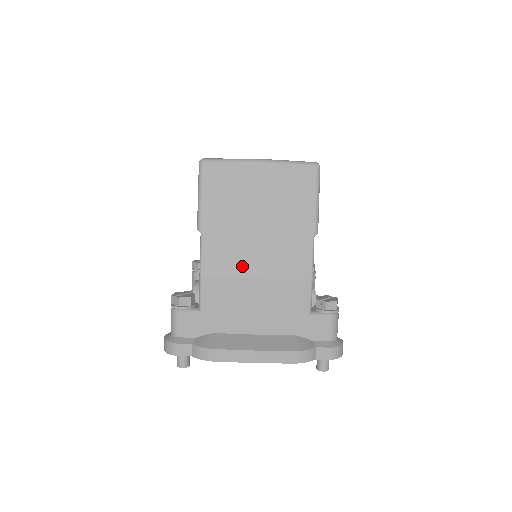
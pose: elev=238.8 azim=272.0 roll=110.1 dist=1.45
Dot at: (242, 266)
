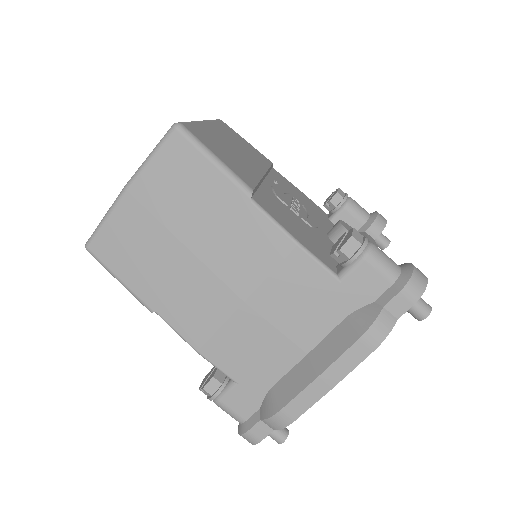
Dot at: (219, 304)
